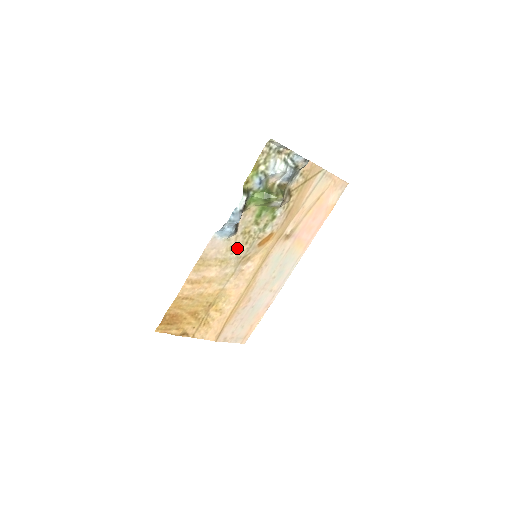
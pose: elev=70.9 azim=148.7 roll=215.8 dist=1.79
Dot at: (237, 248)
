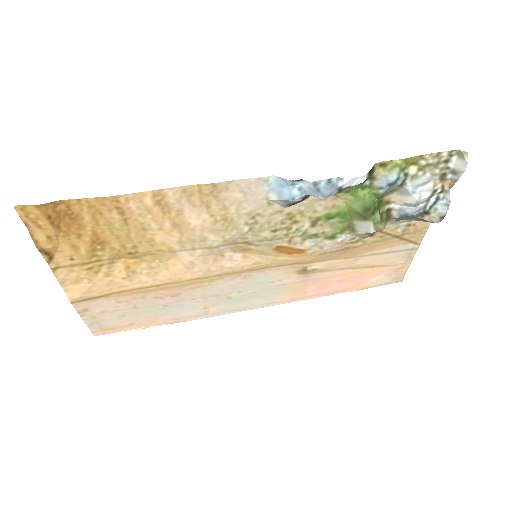
Dot at: (260, 224)
